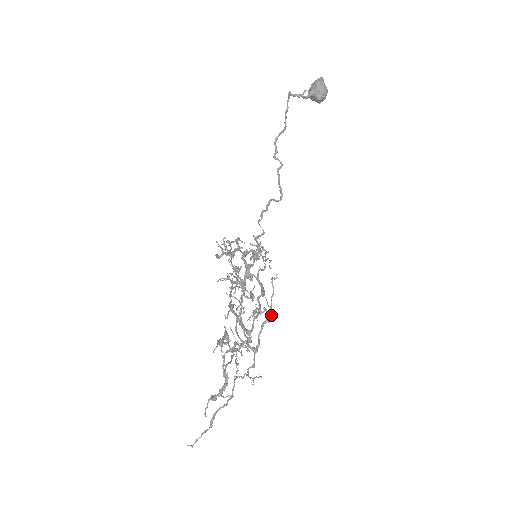
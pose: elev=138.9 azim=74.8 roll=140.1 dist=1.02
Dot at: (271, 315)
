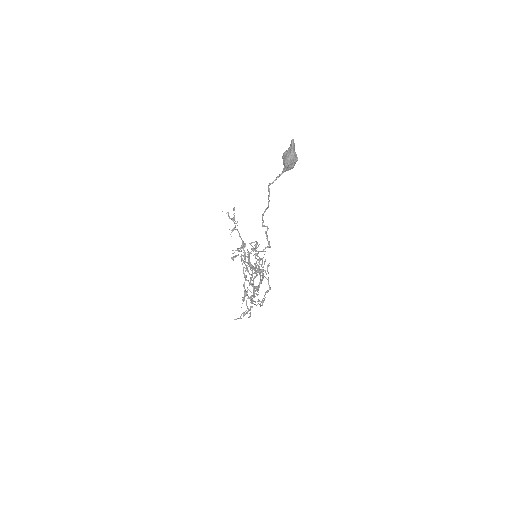
Dot at: (269, 287)
